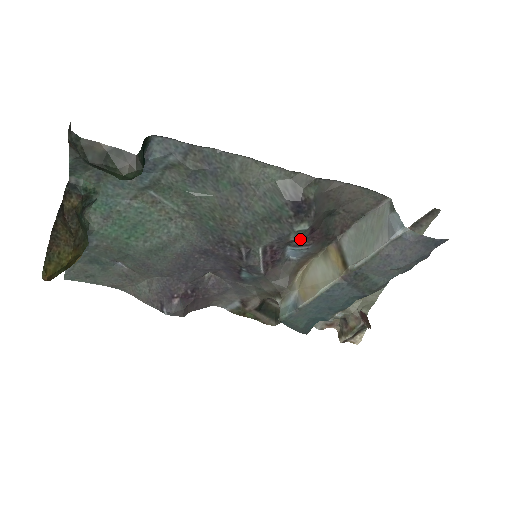
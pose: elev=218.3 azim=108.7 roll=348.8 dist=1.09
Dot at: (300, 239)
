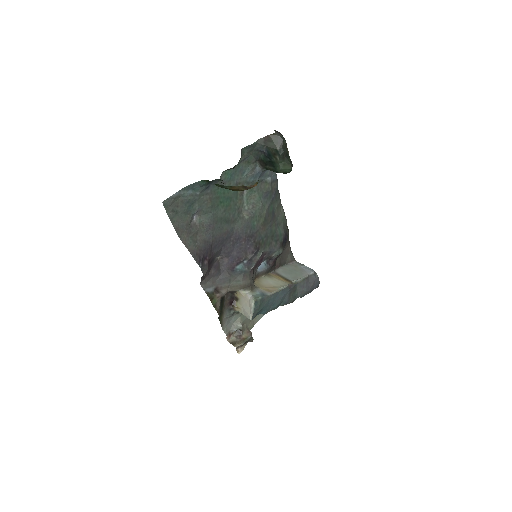
Dot at: (270, 259)
